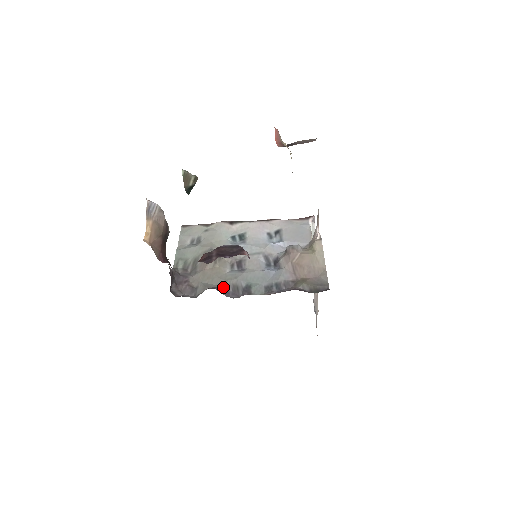
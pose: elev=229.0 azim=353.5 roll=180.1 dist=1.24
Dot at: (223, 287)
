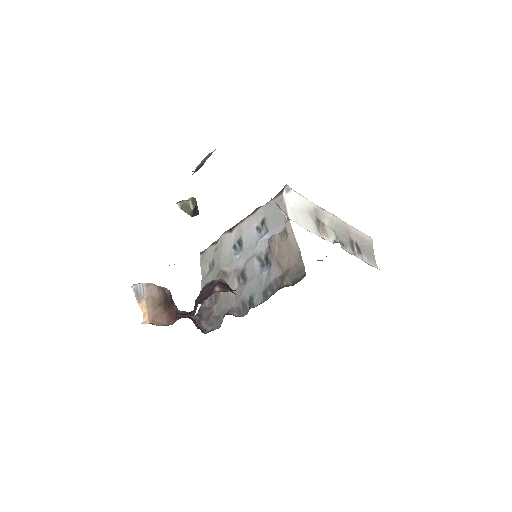
Dot at: (235, 307)
